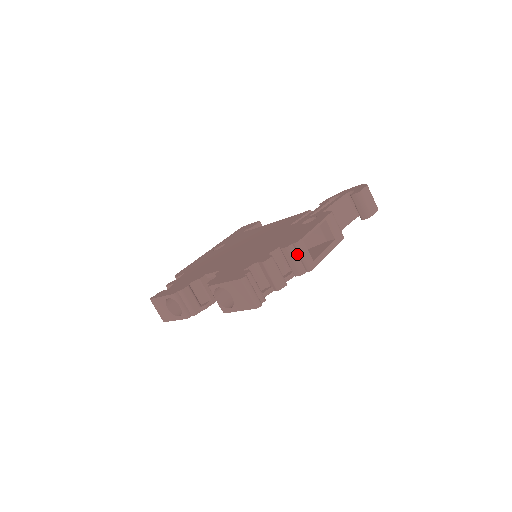
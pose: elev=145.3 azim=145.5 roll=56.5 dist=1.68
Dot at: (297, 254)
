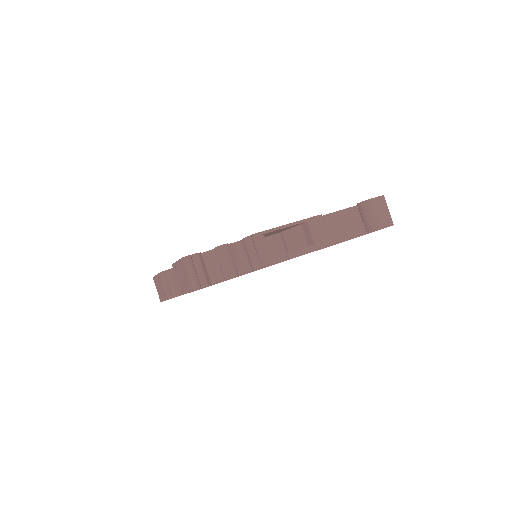
Dot at: (255, 247)
